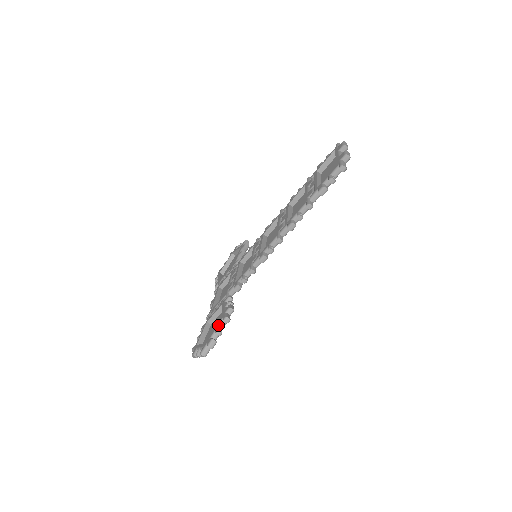
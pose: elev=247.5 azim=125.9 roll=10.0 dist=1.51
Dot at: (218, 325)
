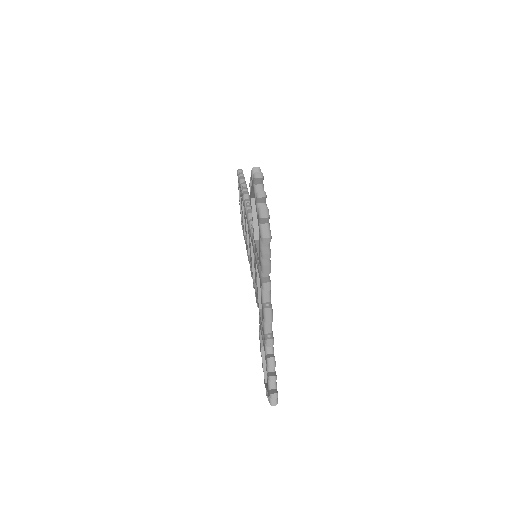
Dot at: occluded
